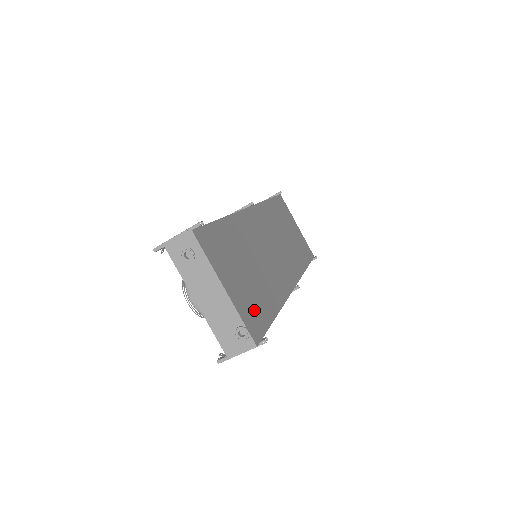
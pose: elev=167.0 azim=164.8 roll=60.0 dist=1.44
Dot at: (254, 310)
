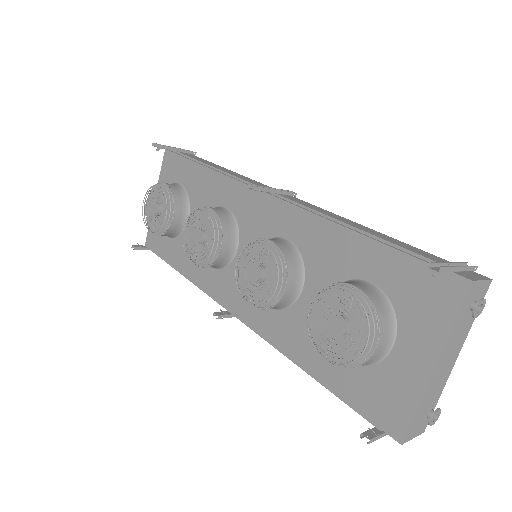
Dot at: occluded
